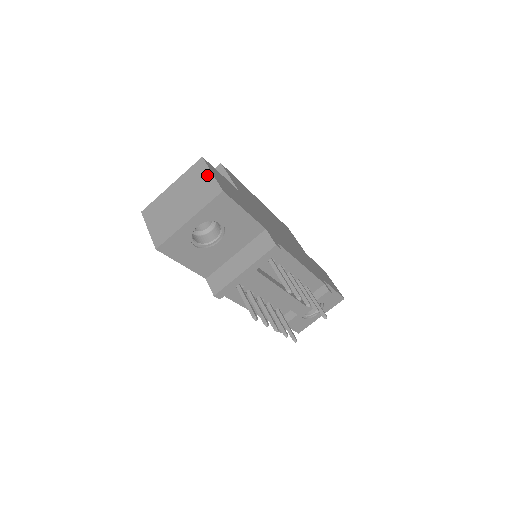
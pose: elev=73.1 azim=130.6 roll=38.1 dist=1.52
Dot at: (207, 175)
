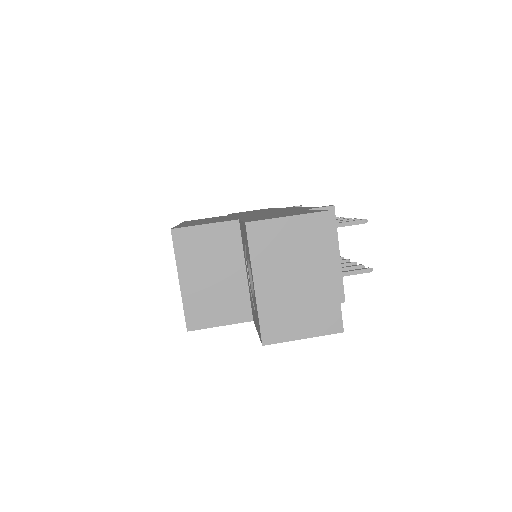
Dot at: (286, 224)
